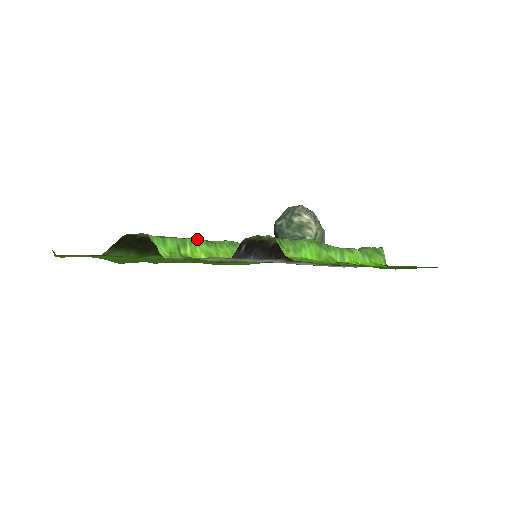
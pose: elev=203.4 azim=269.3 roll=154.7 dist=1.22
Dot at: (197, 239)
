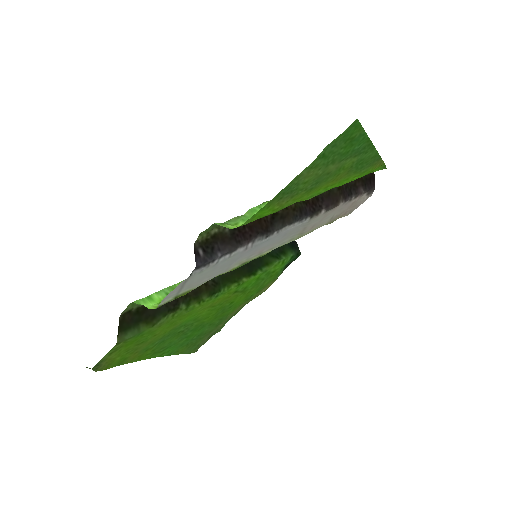
Dot at: occluded
